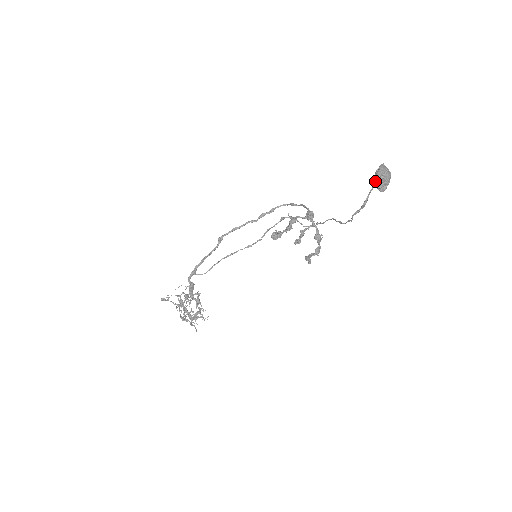
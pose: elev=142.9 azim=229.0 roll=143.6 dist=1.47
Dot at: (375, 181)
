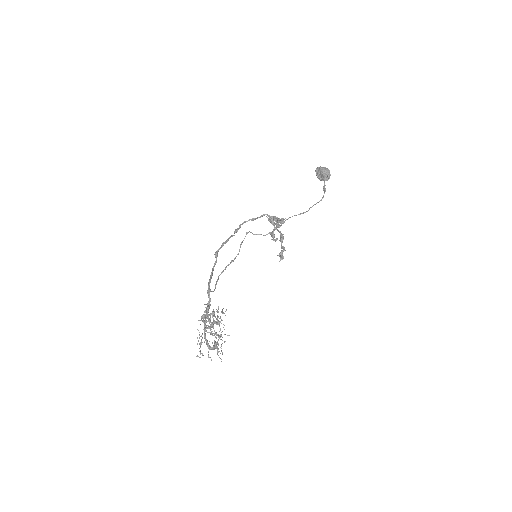
Dot at: (324, 173)
